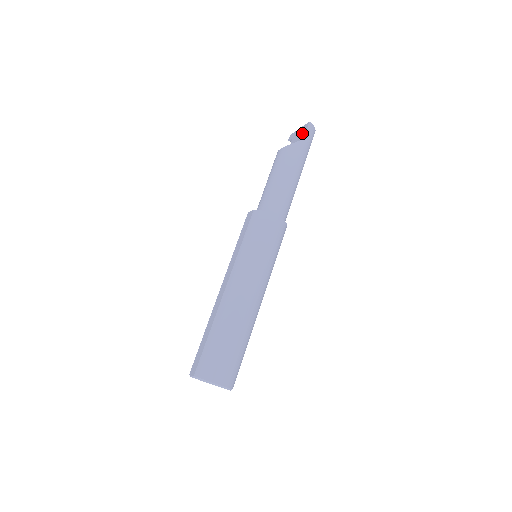
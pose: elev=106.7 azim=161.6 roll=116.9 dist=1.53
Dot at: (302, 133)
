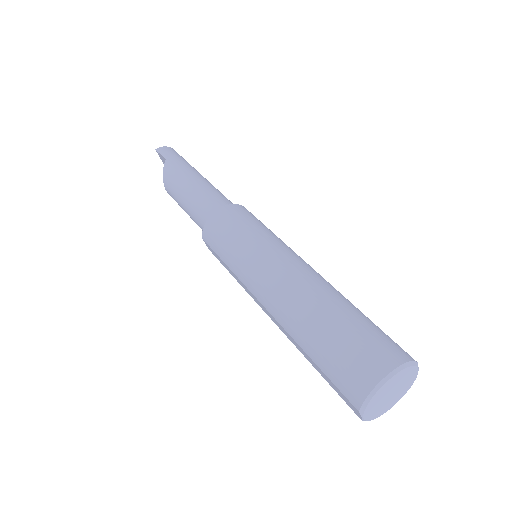
Dot at: (164, 161)
